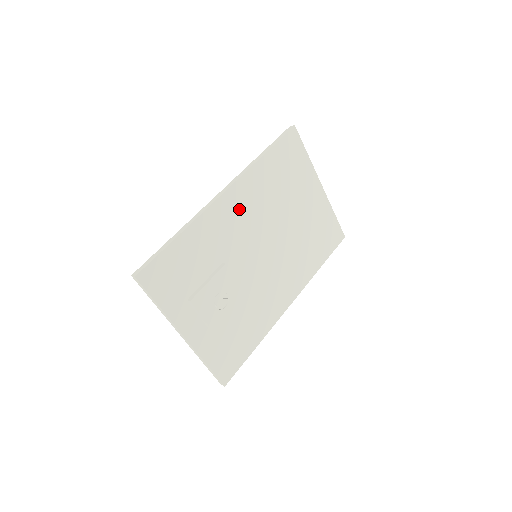
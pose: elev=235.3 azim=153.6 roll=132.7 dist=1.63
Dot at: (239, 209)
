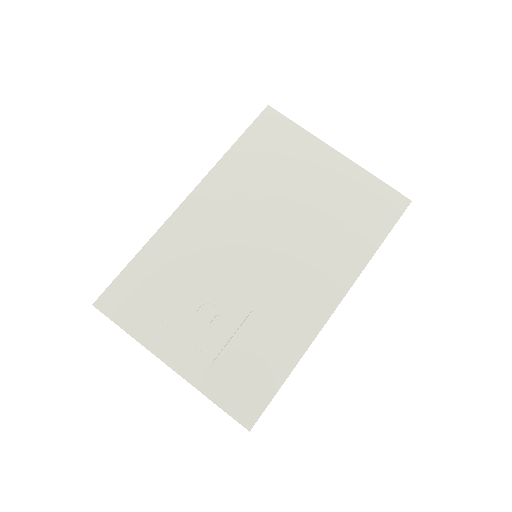
Dot at: (212, 209)
